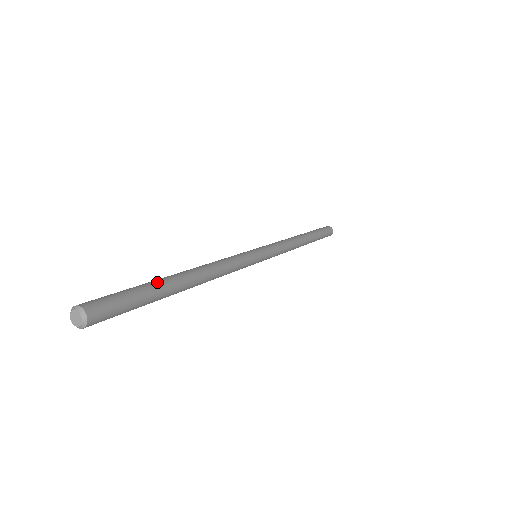
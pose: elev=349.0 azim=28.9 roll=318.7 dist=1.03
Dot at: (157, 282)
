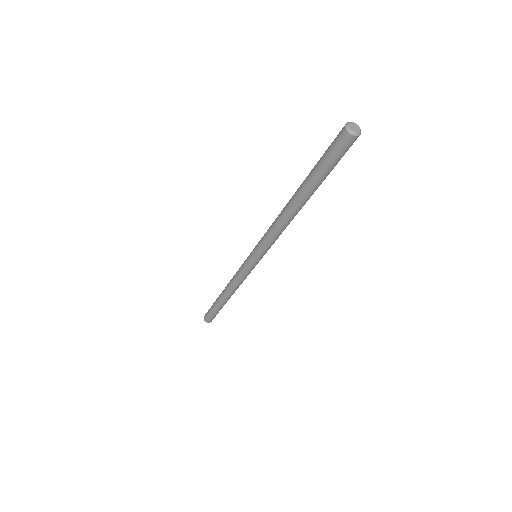
Dot at: occluded
